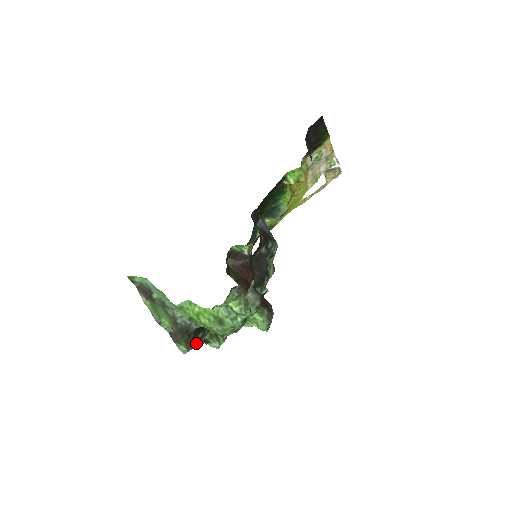
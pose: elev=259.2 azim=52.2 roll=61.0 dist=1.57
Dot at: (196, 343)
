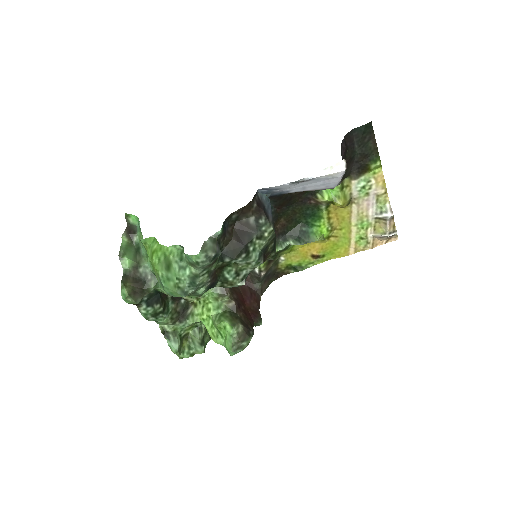
Dot at: (148, 311)
